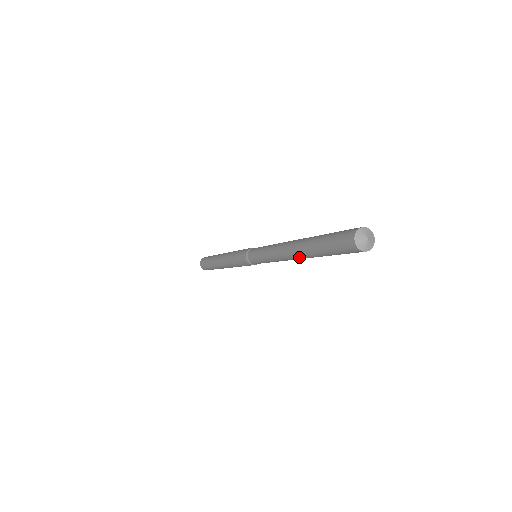
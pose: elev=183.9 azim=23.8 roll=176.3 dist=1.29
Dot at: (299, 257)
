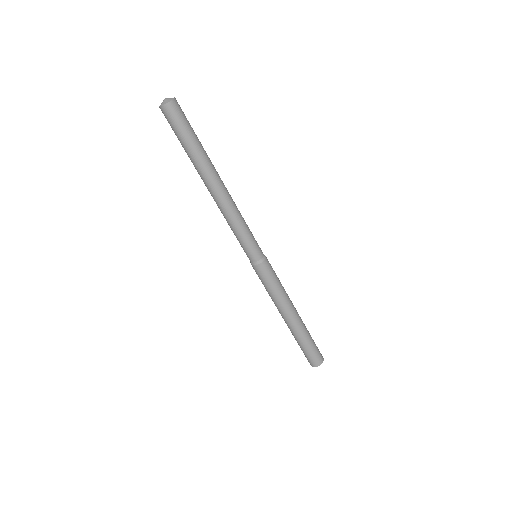
Dot at: (206, 184)
